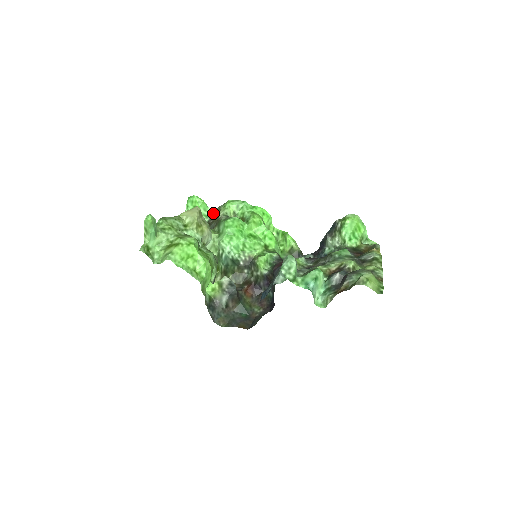
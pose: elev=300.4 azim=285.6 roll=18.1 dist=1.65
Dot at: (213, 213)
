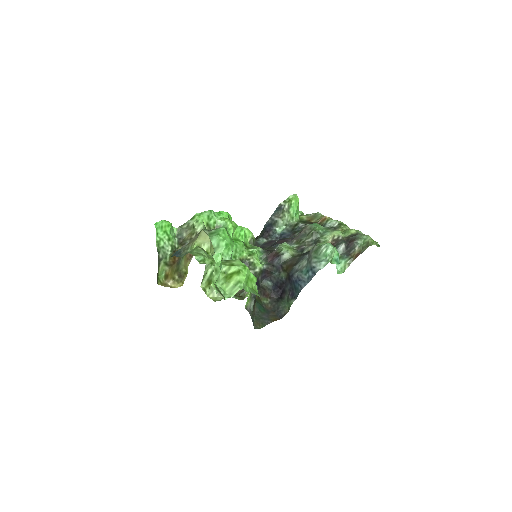
Dot at: (180, 232)
